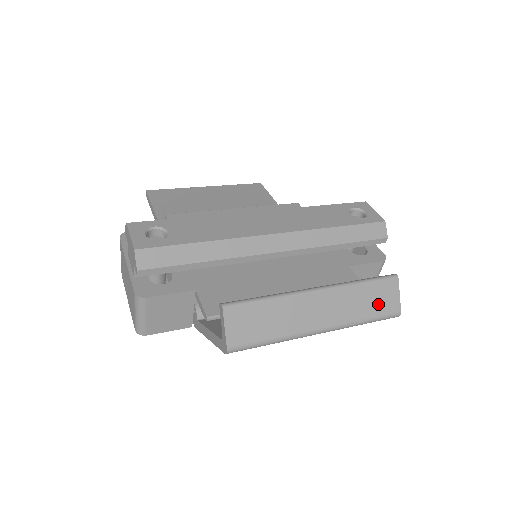
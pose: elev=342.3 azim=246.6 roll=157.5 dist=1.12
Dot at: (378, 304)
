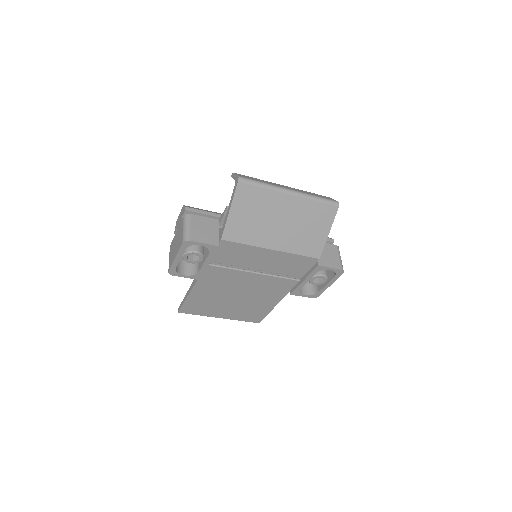
Dot at: occluded
